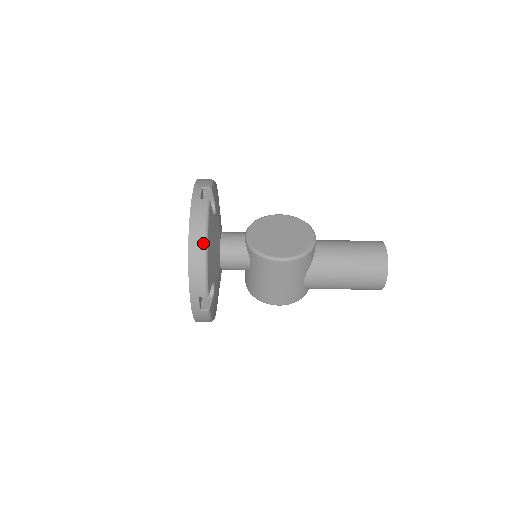
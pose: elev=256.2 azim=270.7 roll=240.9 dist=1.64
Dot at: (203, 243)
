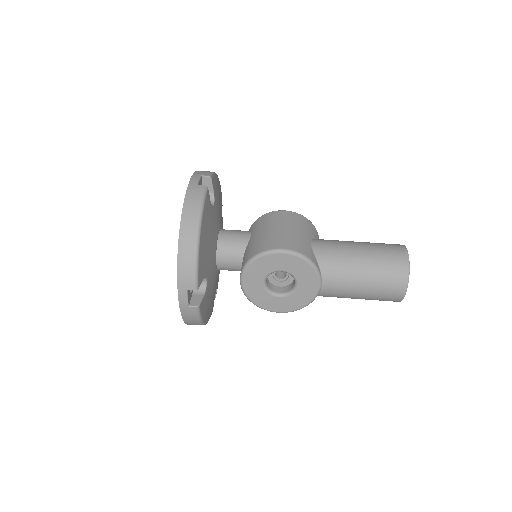
Dot at: occluded
